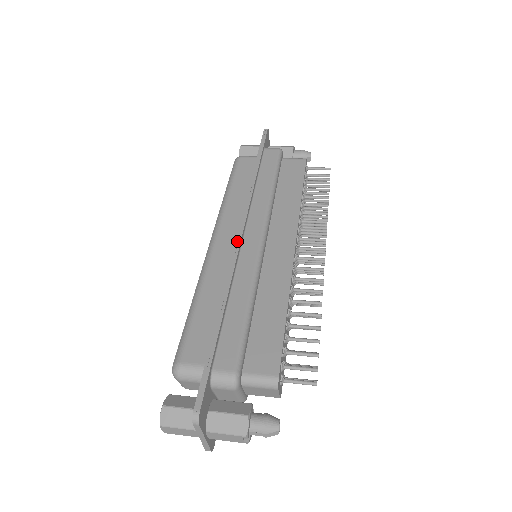
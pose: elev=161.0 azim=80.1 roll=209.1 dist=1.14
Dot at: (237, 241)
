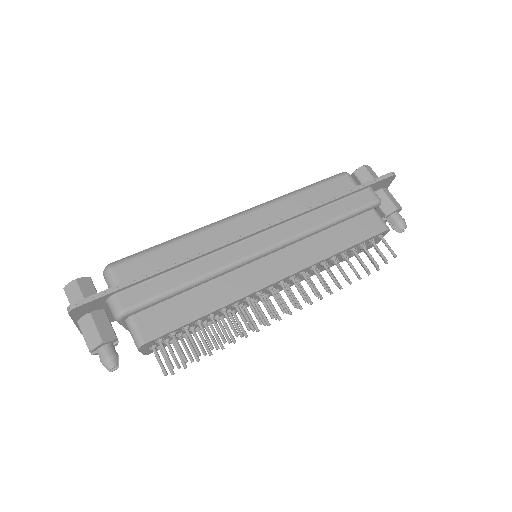
Dot at: (244, 234)
